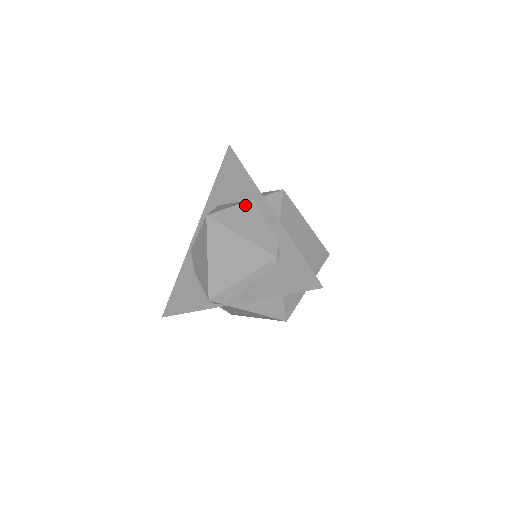
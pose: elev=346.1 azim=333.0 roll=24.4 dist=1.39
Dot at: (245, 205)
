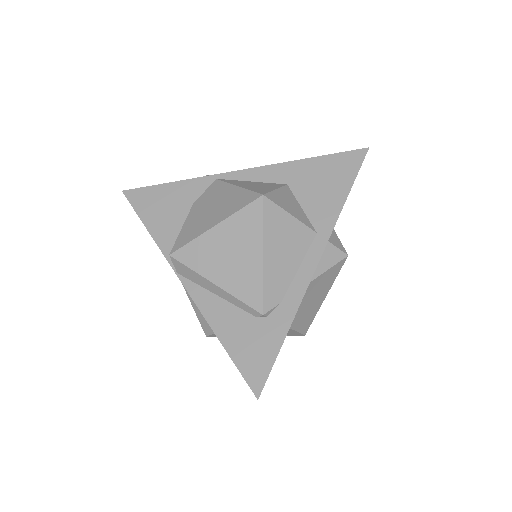
Dot at: (304, 229)
